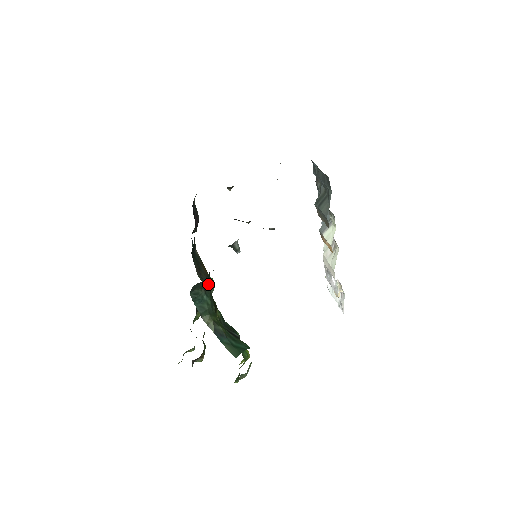
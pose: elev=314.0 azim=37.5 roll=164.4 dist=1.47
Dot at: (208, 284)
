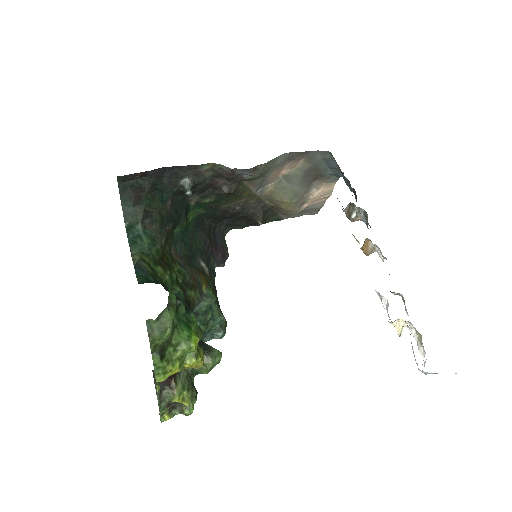
Dot at: (154, 229)
